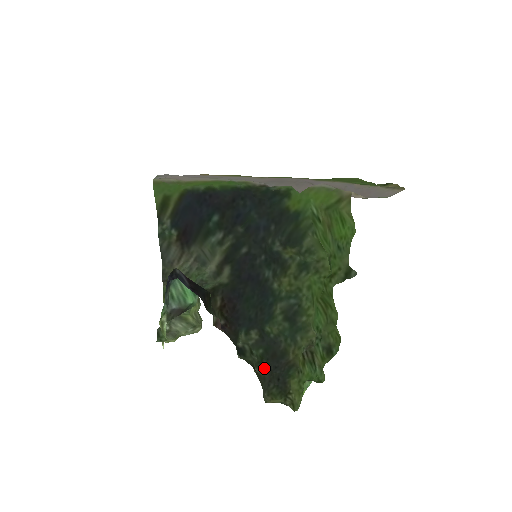
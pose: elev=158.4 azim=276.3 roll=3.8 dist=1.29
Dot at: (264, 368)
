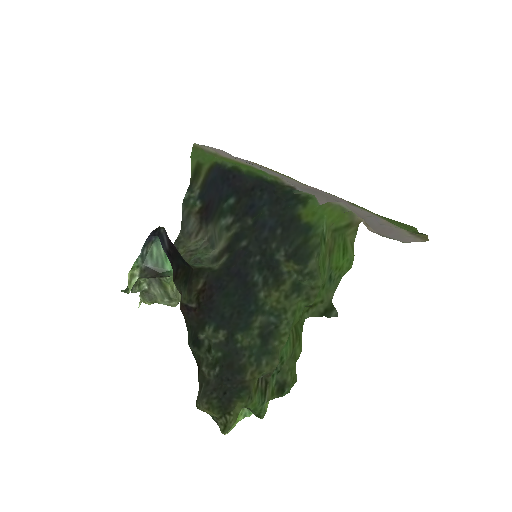
Dot at: (214, 373)
